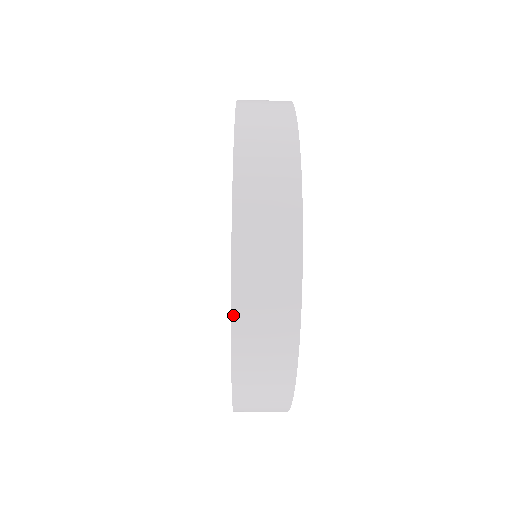
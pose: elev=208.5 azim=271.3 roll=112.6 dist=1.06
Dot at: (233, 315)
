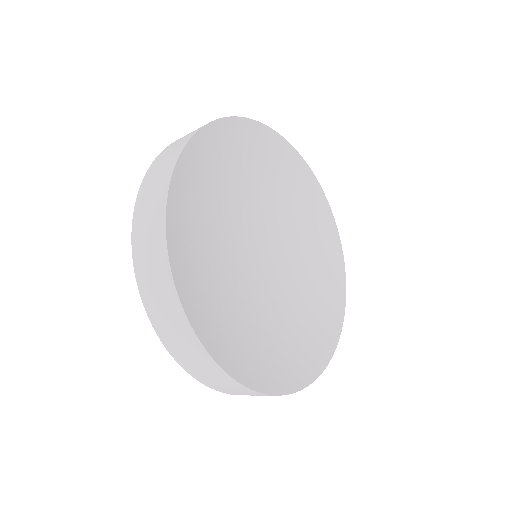
Dot at: (177, 361)
